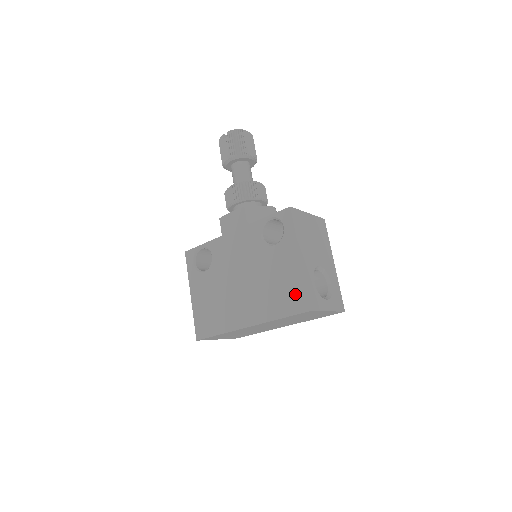
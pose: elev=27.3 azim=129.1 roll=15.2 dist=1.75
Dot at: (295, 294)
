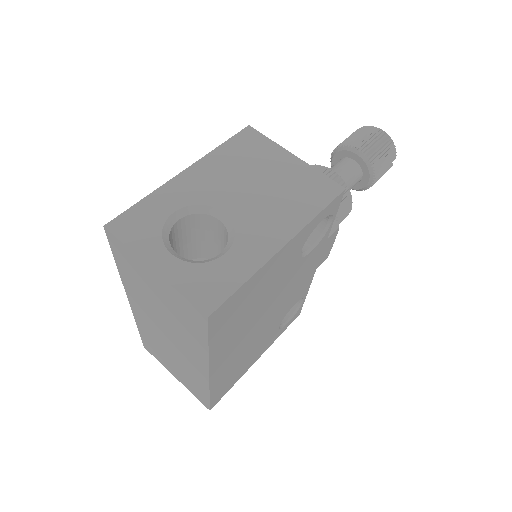
Dot at: occluded
